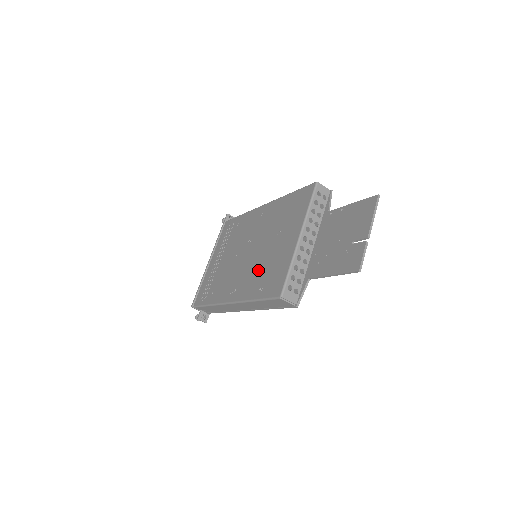
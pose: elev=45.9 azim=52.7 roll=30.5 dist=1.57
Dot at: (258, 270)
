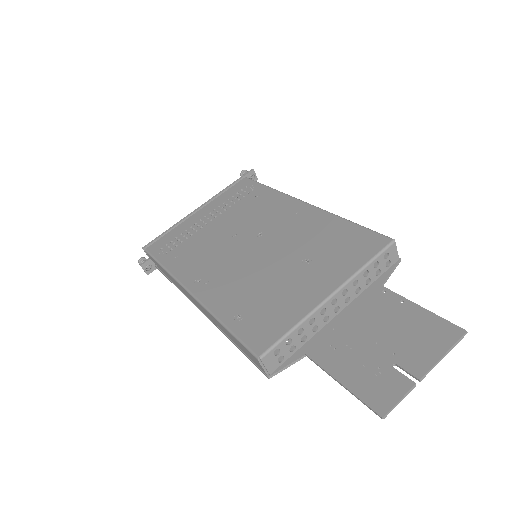
Dot at: (250, 286)
